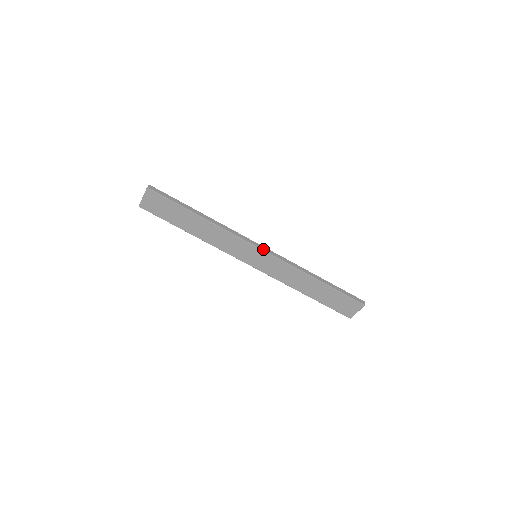
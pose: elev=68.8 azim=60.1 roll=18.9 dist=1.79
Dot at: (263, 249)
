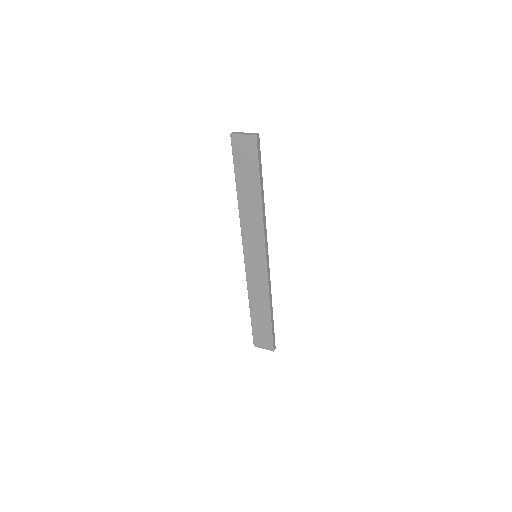
Dot at: (267, 260)
